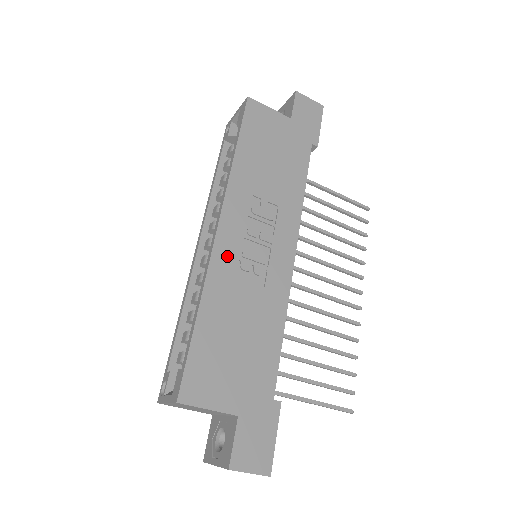
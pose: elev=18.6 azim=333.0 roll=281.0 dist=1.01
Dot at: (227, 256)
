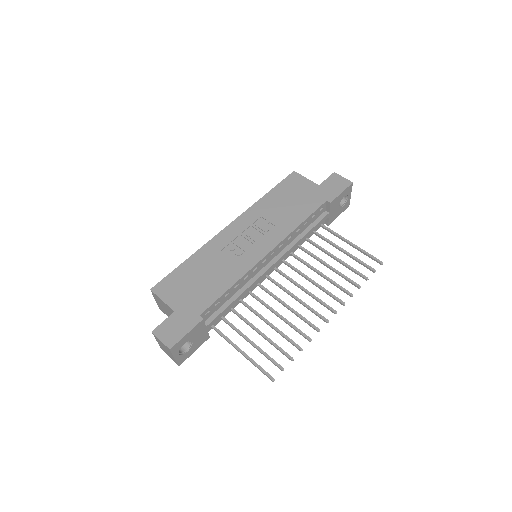
Dot at: (224, 239)
